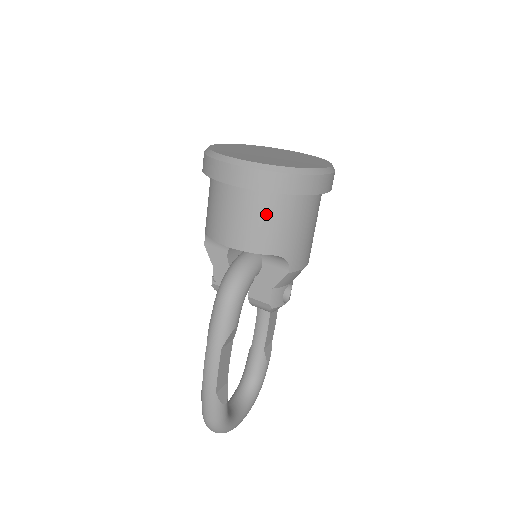
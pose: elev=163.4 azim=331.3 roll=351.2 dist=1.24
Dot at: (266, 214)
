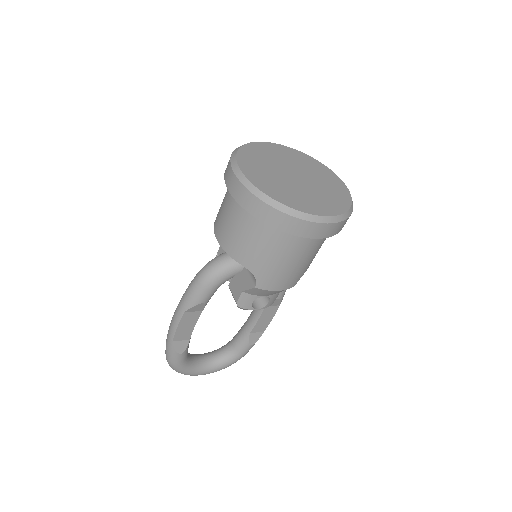
Dot at: (246, 229)
